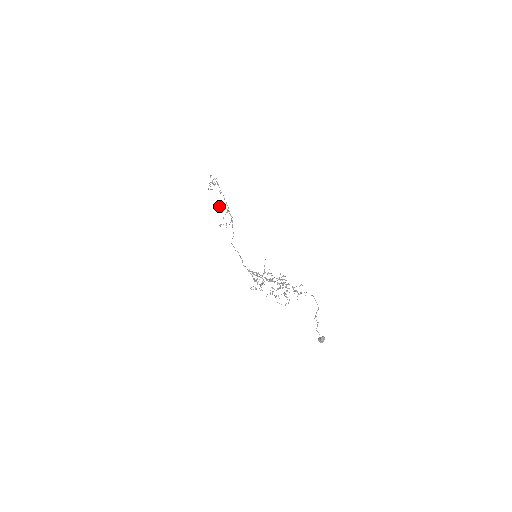
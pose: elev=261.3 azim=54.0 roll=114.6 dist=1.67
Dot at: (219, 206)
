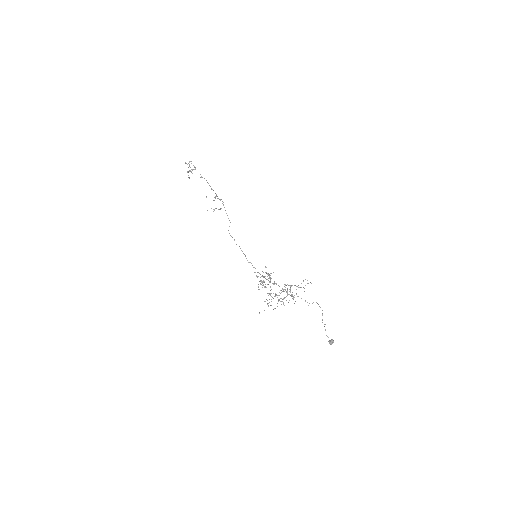
Dot at: (206, 197)
